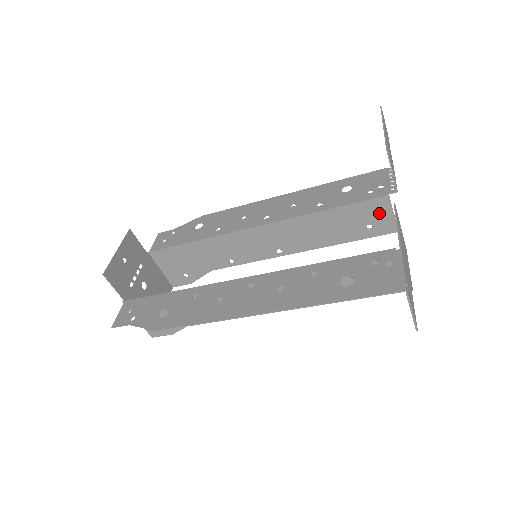
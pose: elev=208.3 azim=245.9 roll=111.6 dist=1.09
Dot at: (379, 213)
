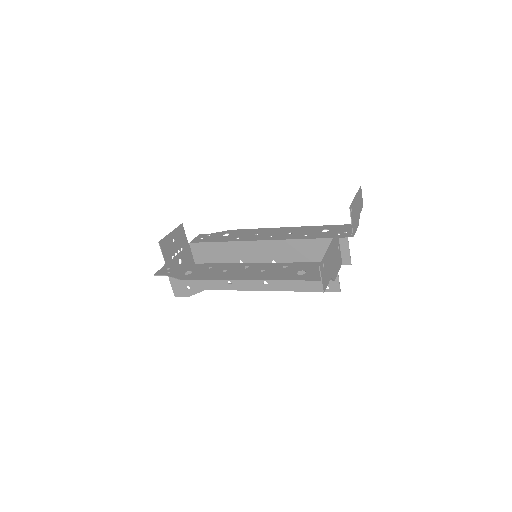
Dot at: (340, 249)
